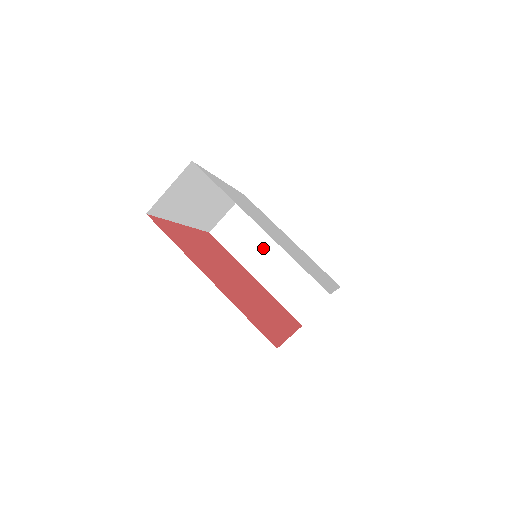
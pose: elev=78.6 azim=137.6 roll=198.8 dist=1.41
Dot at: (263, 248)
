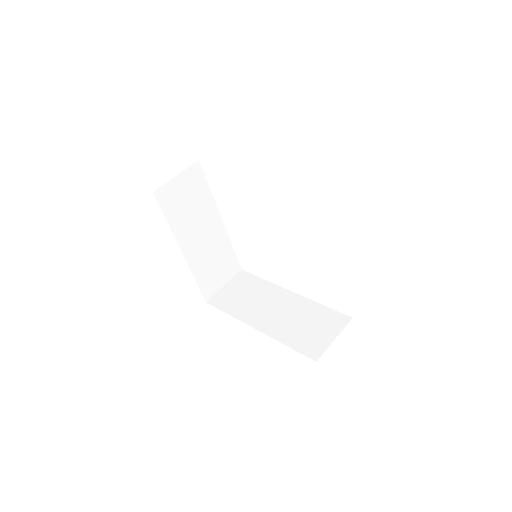
Dot at: (263, 303)
